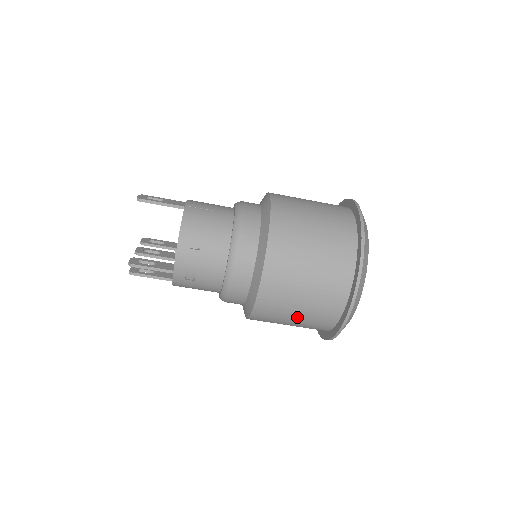
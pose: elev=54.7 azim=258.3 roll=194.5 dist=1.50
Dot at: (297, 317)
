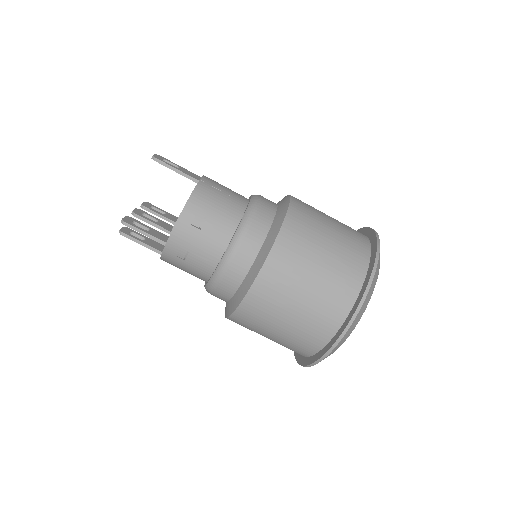
Dot at: (280, 332)
